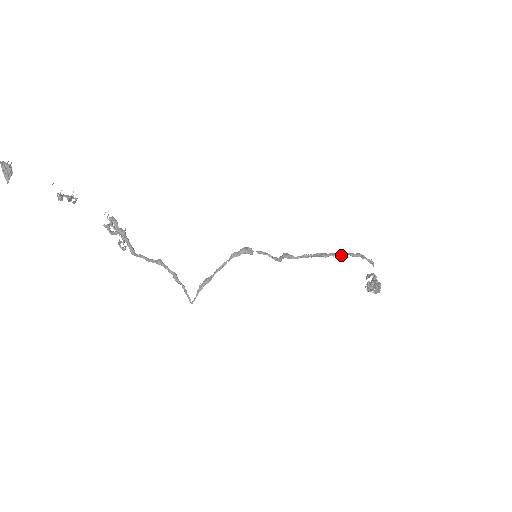
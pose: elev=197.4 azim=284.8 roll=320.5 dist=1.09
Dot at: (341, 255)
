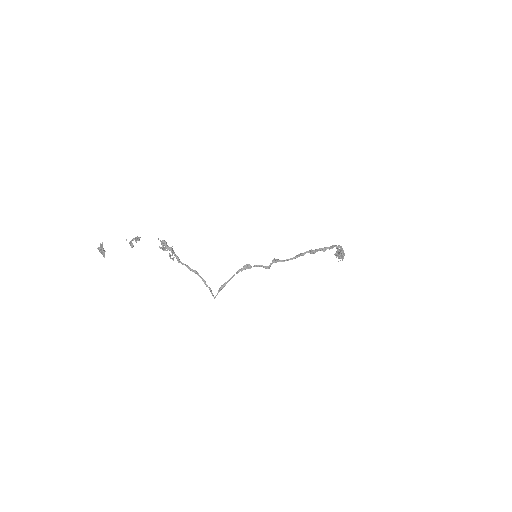
Dot at: (313, 253)
